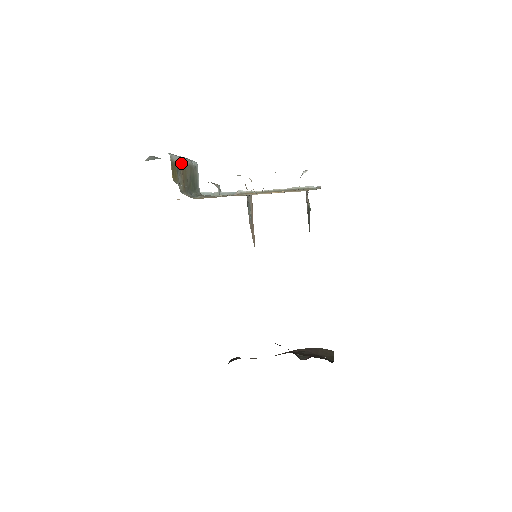
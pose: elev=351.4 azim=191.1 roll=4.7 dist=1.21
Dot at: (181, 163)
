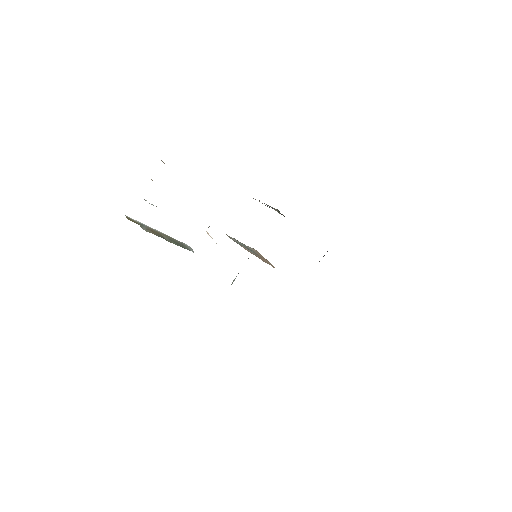
Dot at: (149, 227)
